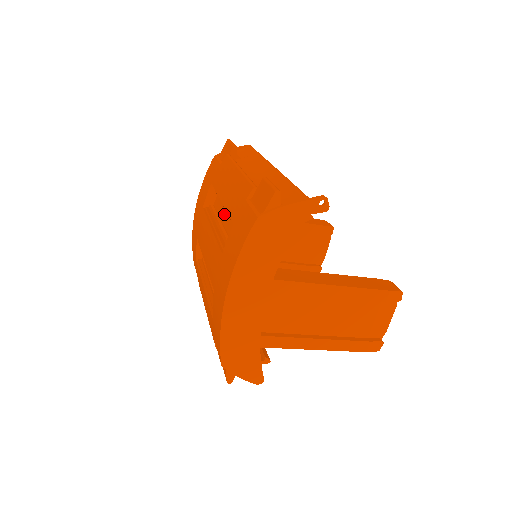
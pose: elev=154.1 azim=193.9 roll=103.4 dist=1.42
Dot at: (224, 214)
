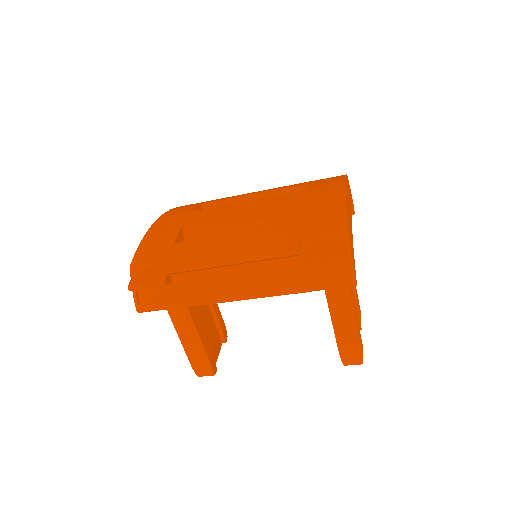
Dot at: occluded
